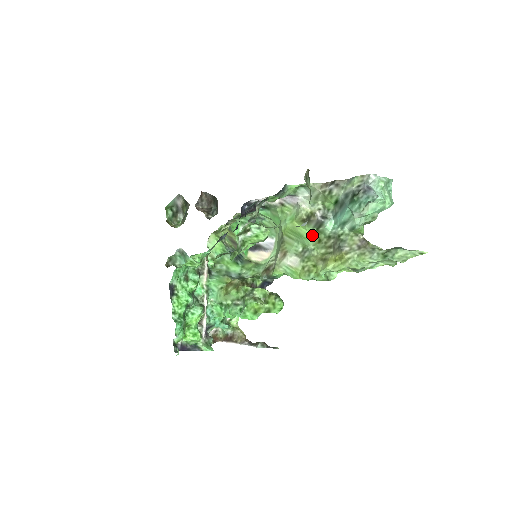
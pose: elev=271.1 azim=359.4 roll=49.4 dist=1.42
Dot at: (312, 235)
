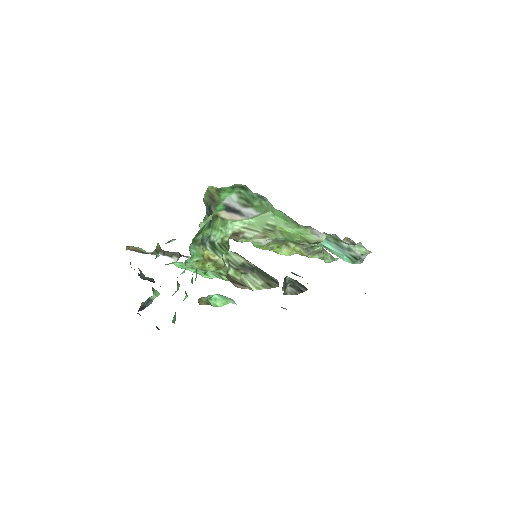
Dot at: occluded
